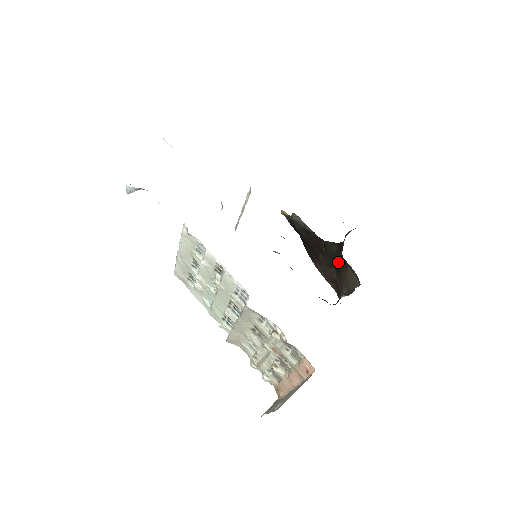
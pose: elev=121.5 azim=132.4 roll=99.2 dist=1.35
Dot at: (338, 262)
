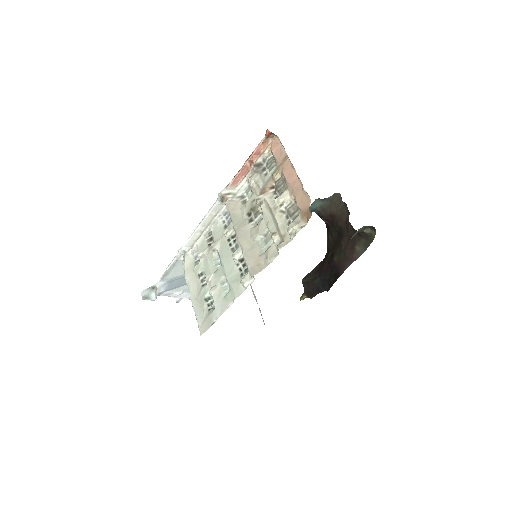
Dot at: (336, 232)
